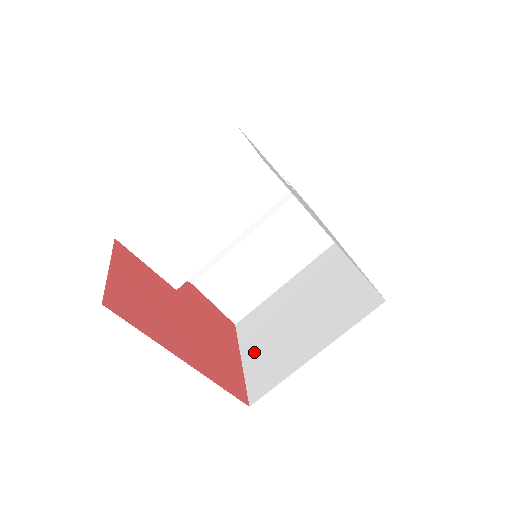
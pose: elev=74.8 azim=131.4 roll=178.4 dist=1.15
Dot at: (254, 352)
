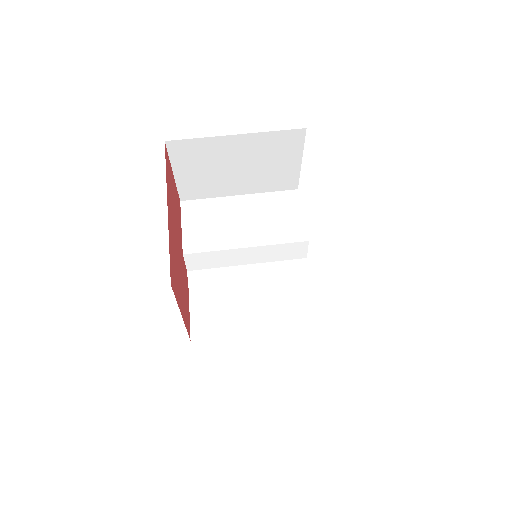
Dot at: occluded
